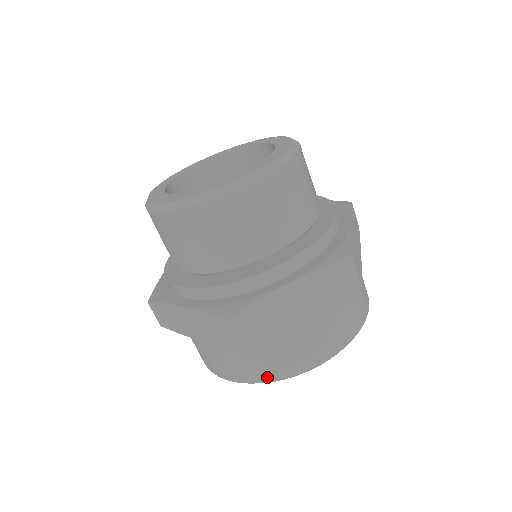
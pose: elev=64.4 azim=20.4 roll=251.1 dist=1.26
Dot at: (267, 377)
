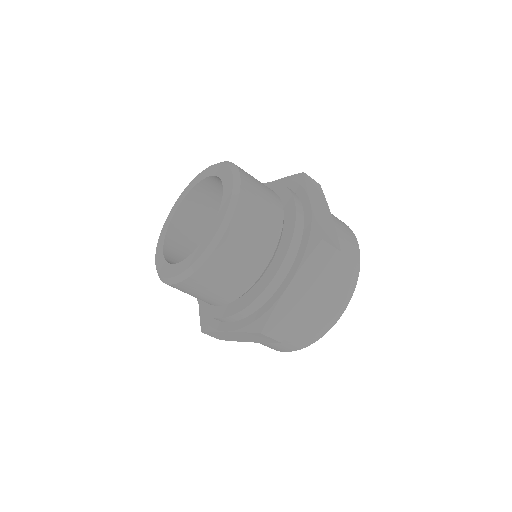
Dot at: occluded
